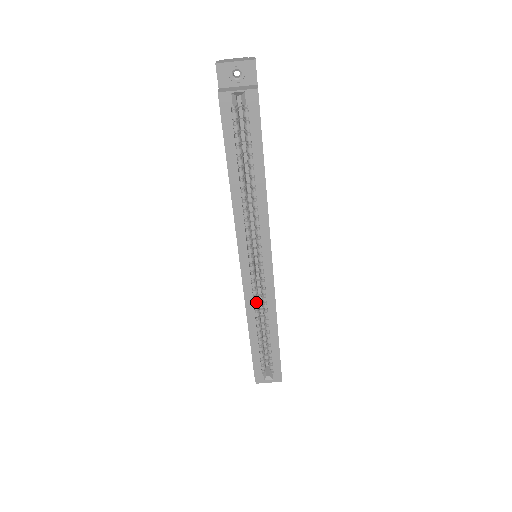
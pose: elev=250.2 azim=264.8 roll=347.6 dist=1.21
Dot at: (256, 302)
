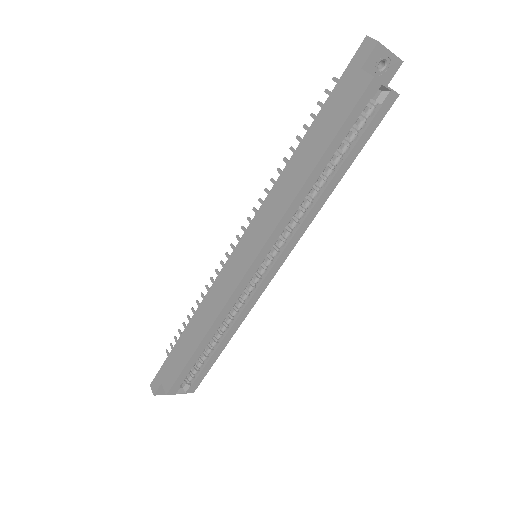
Dot at: occluded
